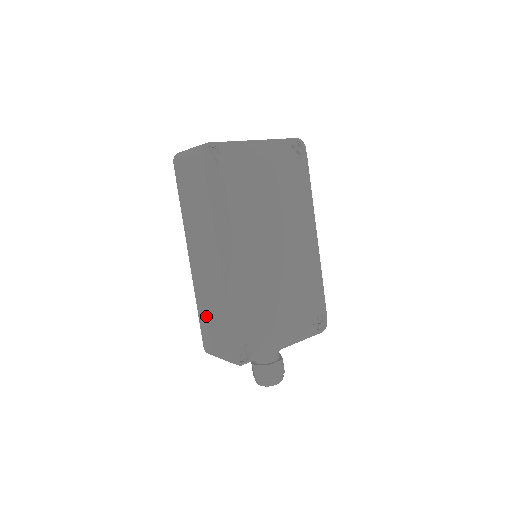
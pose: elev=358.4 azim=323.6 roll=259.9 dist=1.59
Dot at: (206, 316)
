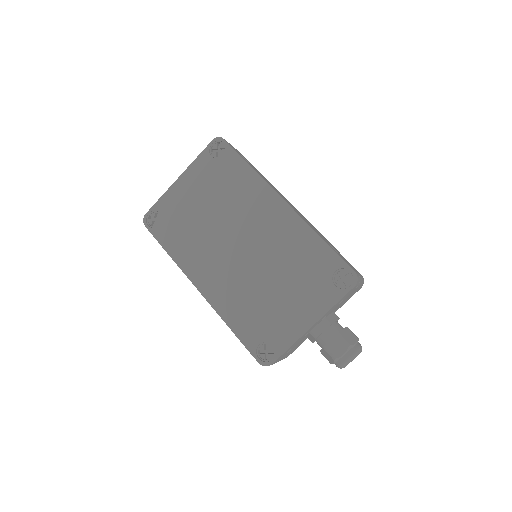
Dot at: occluded
